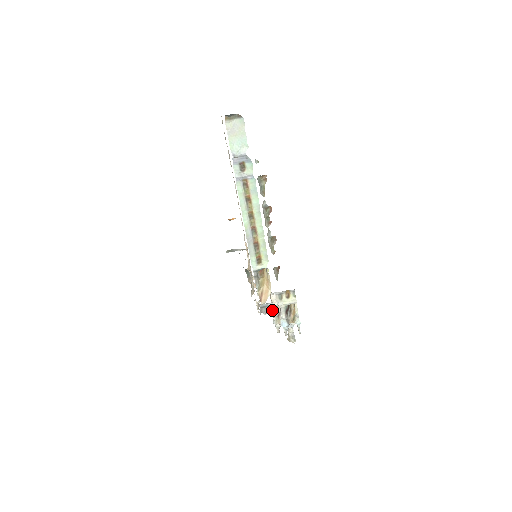
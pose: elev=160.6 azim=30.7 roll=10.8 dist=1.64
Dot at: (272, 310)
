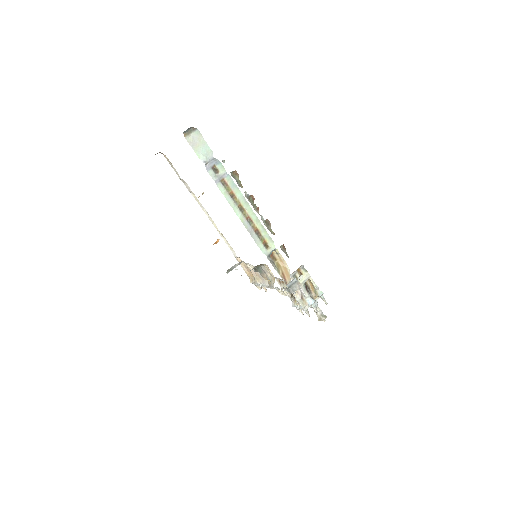
Dot at: (298, 286)
